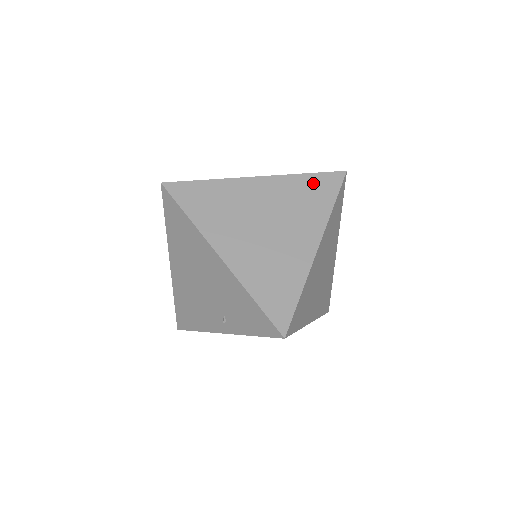
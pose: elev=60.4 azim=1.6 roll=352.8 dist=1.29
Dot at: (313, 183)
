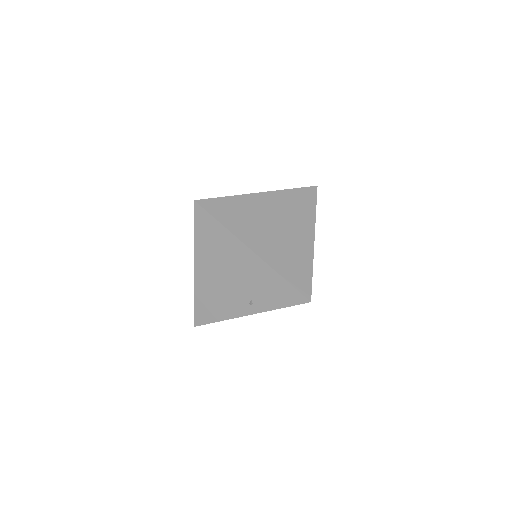
Dot at: (299, 195)
